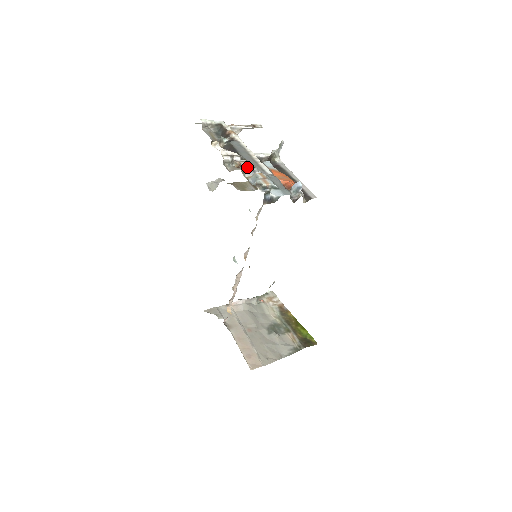
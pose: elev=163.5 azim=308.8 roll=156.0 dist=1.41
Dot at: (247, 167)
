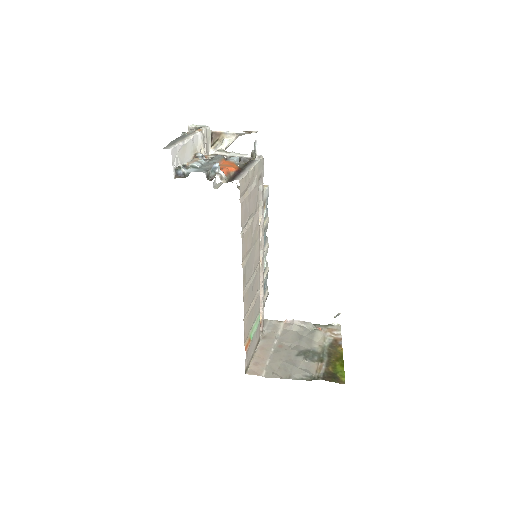
Dot at: (201, 157)
